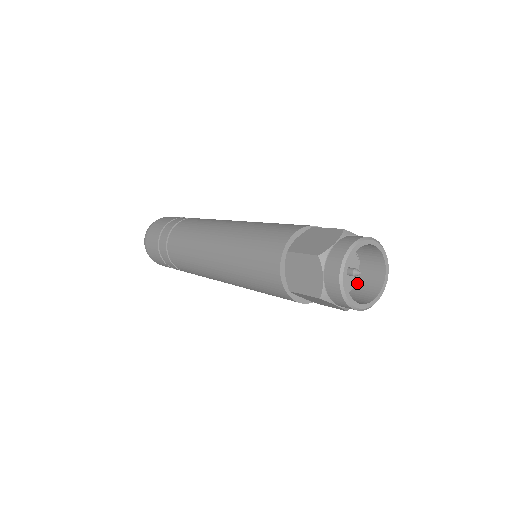
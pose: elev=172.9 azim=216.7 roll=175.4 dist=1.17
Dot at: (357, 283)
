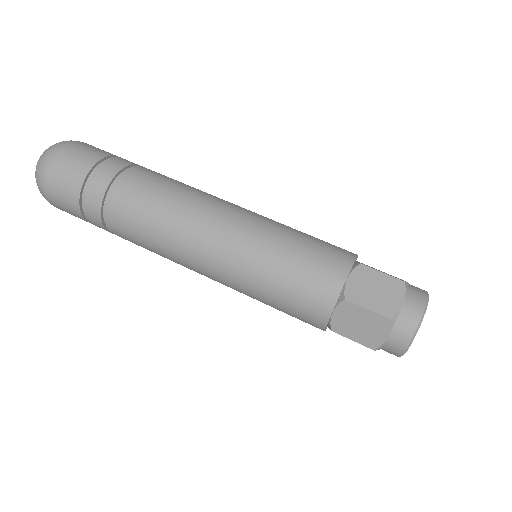
Dot at: occluded
